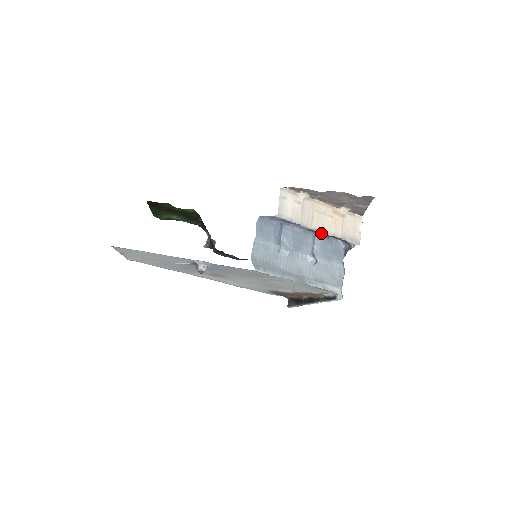
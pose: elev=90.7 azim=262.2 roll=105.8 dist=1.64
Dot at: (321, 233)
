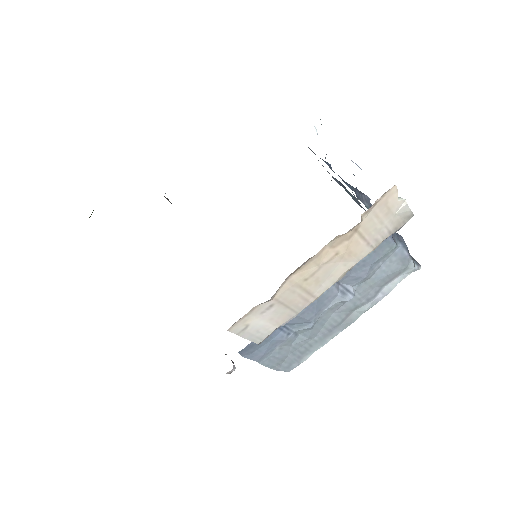
Dot at: occluded
